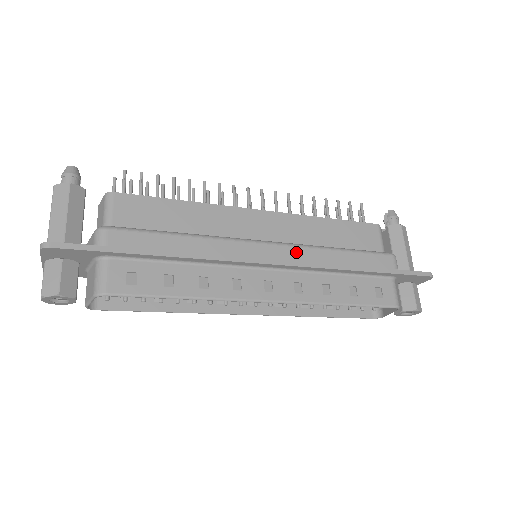
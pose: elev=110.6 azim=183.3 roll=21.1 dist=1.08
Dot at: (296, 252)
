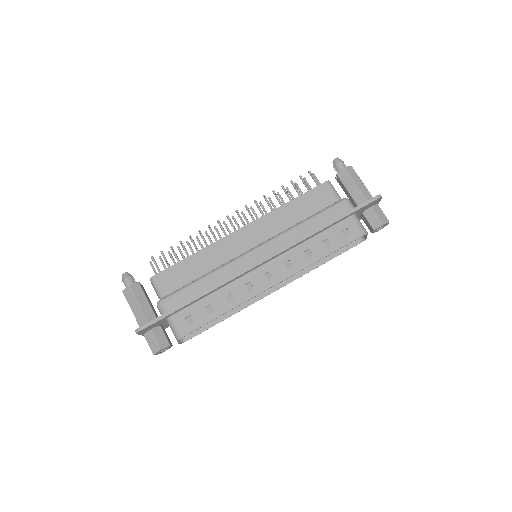
Dot at: (275, 243)
